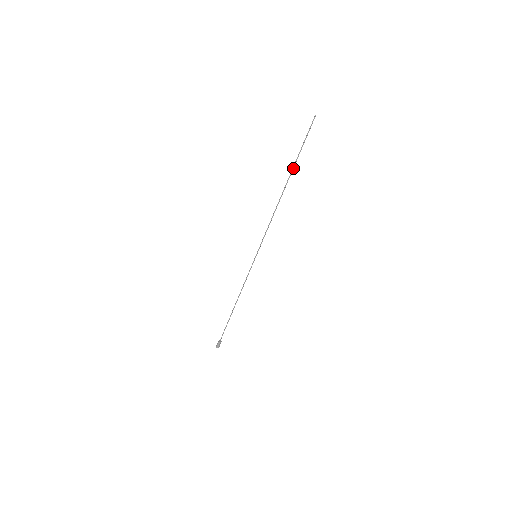
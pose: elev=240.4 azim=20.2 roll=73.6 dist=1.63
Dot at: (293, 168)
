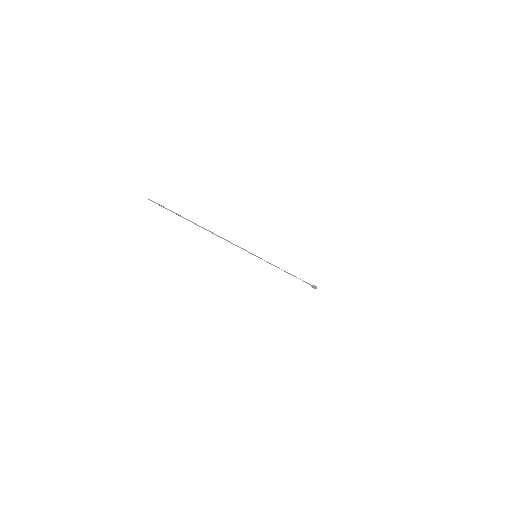
Dot at: occluded
